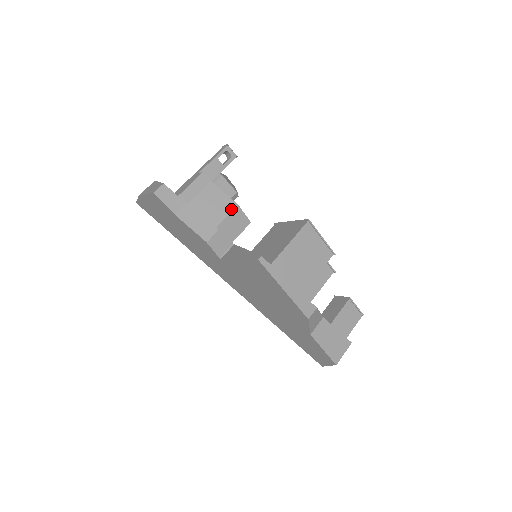
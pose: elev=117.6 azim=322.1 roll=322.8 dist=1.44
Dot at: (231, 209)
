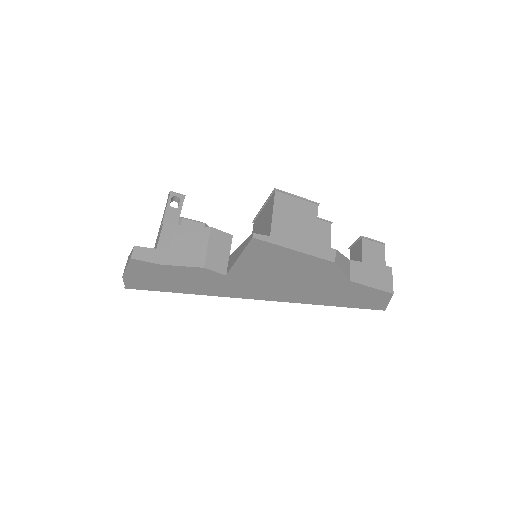
Dot at: (208, 234)
